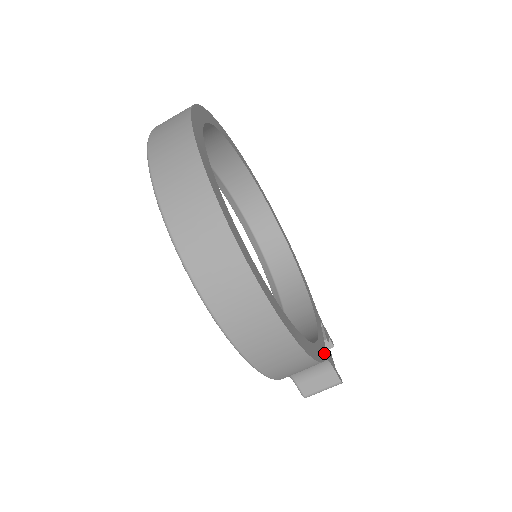
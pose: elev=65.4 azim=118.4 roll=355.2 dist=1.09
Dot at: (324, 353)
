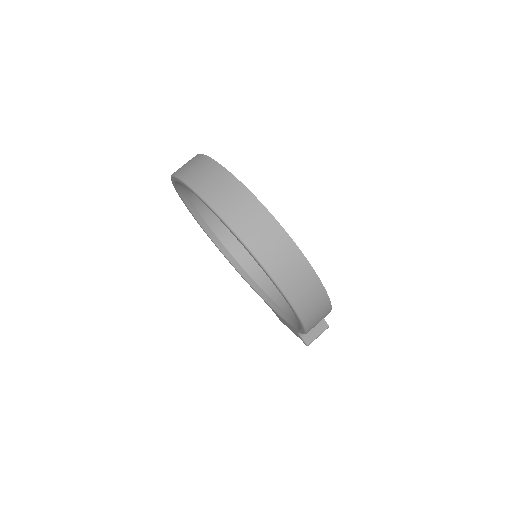
Dot at: occluded
